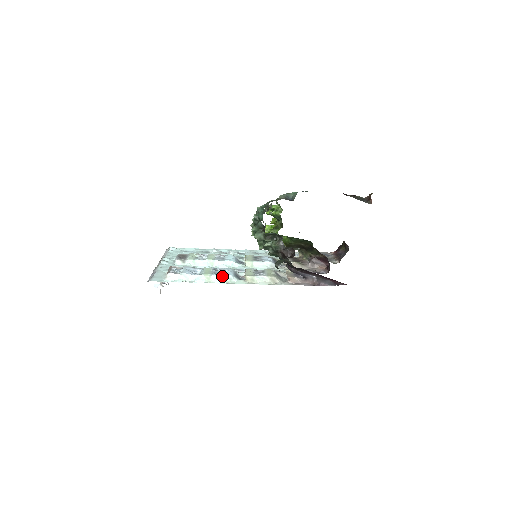
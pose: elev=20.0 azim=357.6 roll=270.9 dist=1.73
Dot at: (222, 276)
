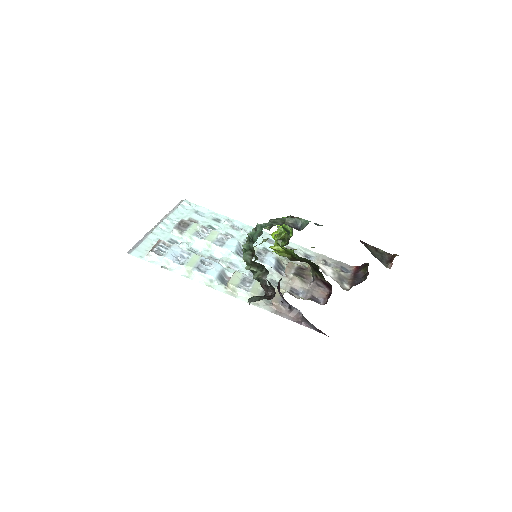
Dot at: (203, 275)
